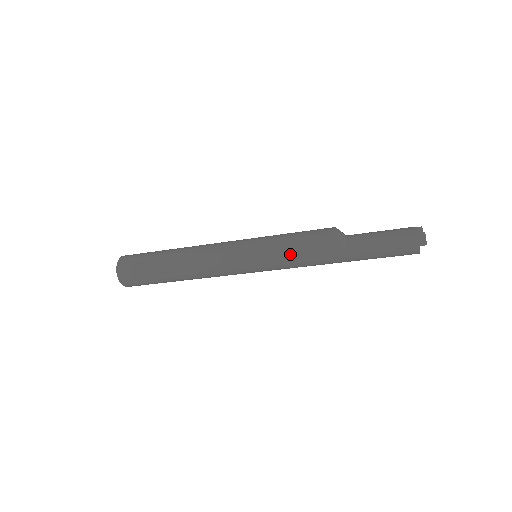
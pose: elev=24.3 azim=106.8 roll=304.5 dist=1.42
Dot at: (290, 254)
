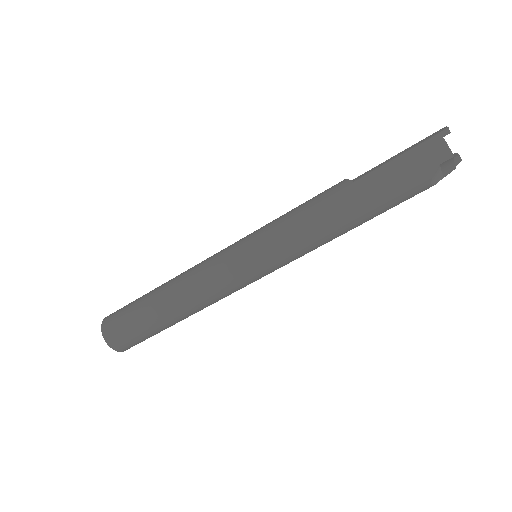
Dot at: (286, 214)
